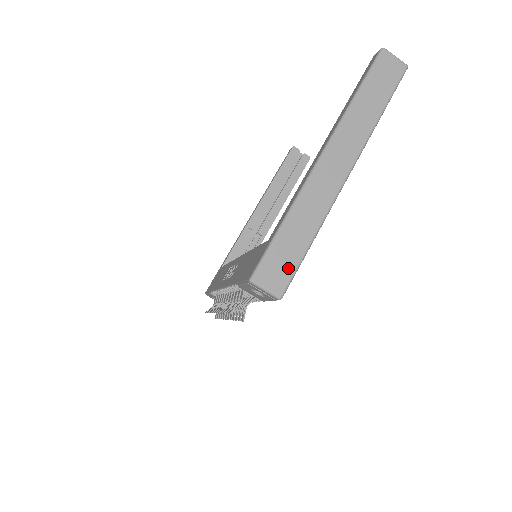
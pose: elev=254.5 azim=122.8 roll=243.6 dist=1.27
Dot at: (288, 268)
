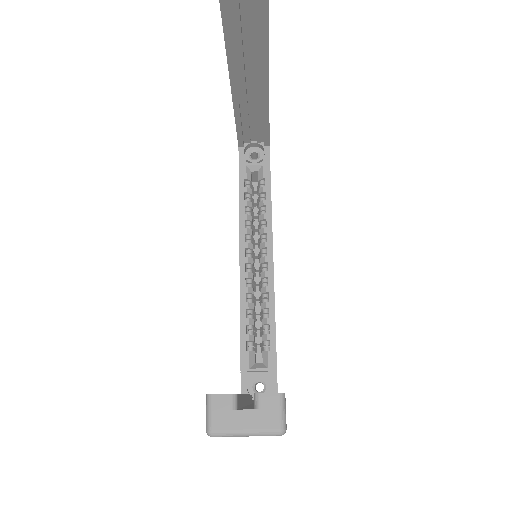
Dot at: occluded
